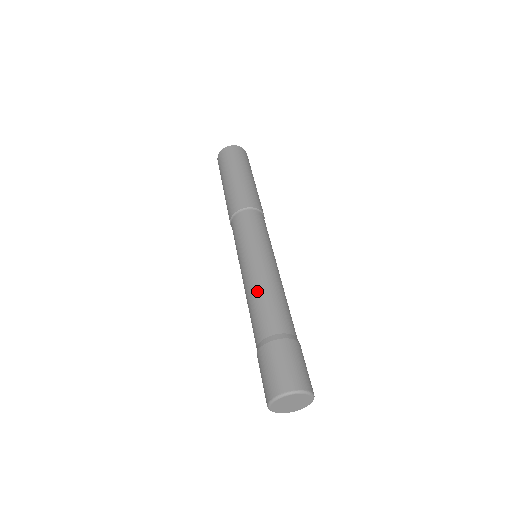
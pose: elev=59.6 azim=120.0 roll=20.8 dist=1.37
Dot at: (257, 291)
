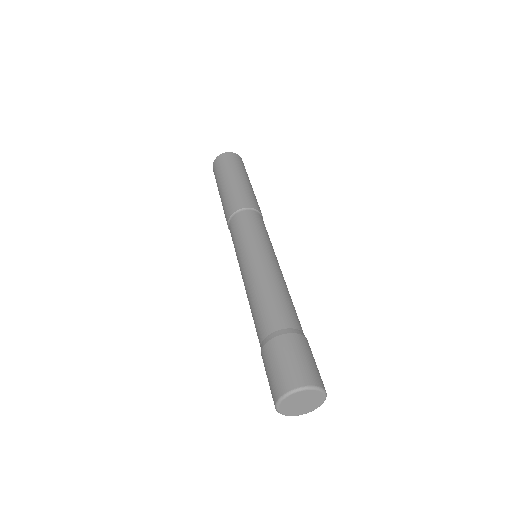
Dot at: (278, 284)
